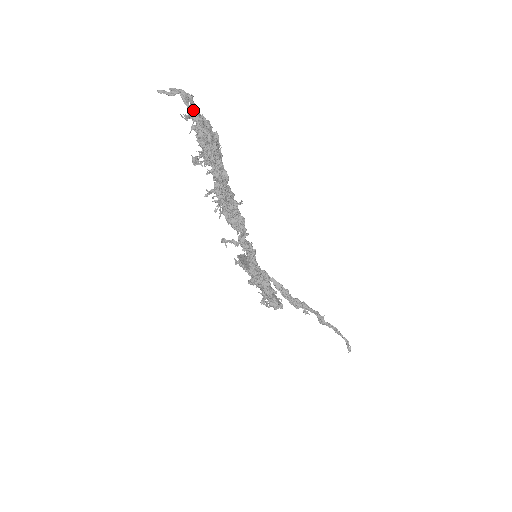
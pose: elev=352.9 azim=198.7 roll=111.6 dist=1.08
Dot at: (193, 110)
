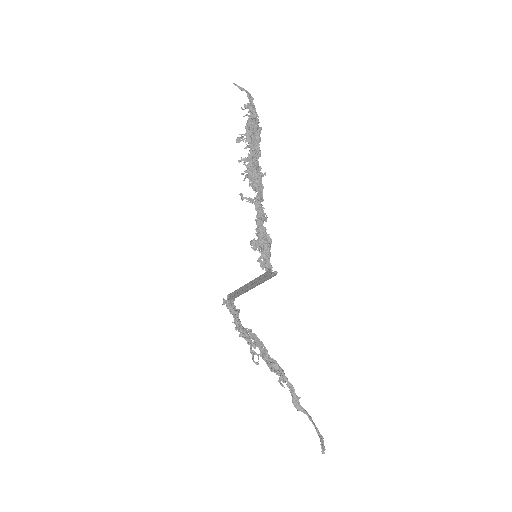
Dot at: (252, 103)
